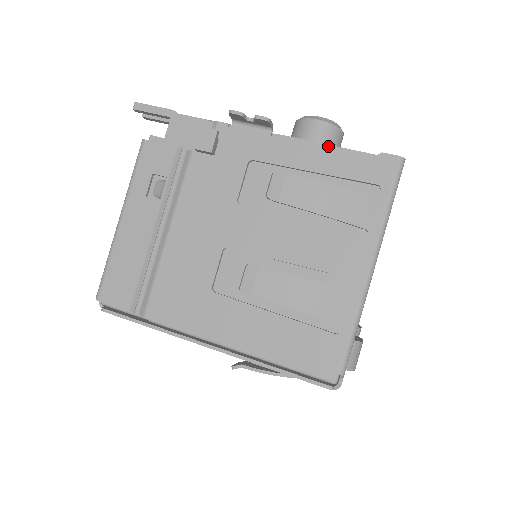
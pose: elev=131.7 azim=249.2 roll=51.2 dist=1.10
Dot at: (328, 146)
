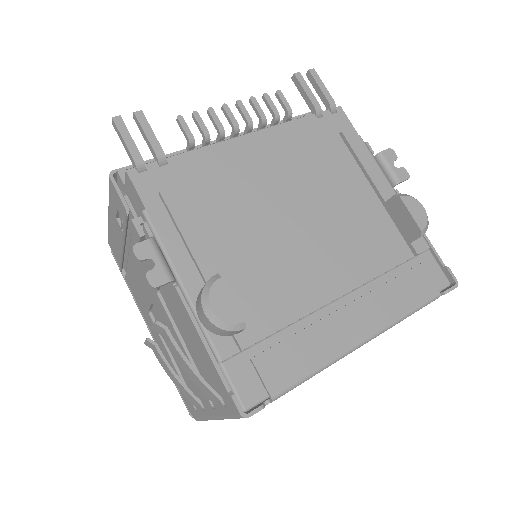
Dot at: (202, 342)
